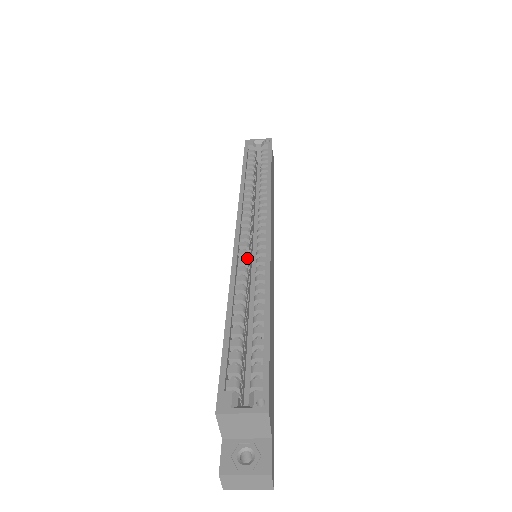
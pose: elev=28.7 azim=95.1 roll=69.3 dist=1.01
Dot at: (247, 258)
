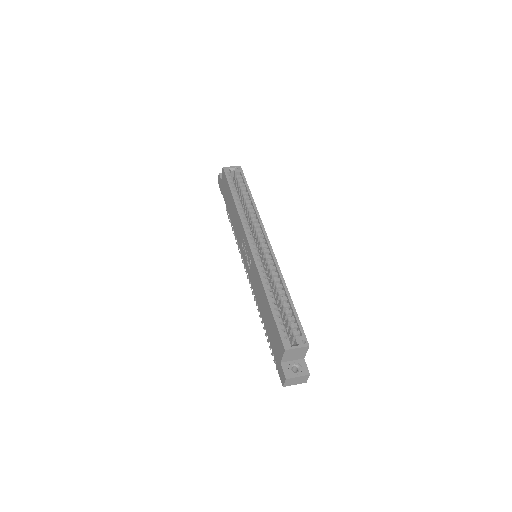
Dot at: (260, 261)
